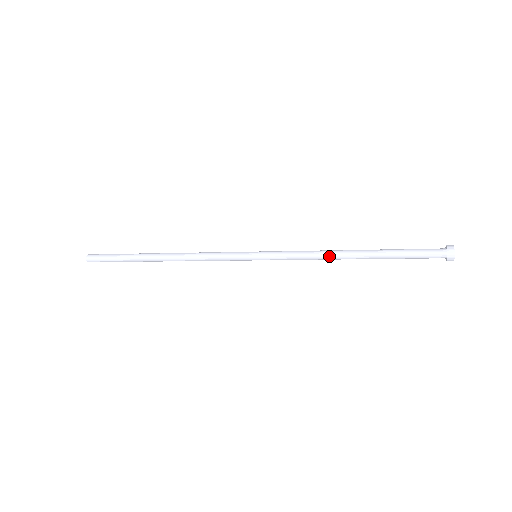
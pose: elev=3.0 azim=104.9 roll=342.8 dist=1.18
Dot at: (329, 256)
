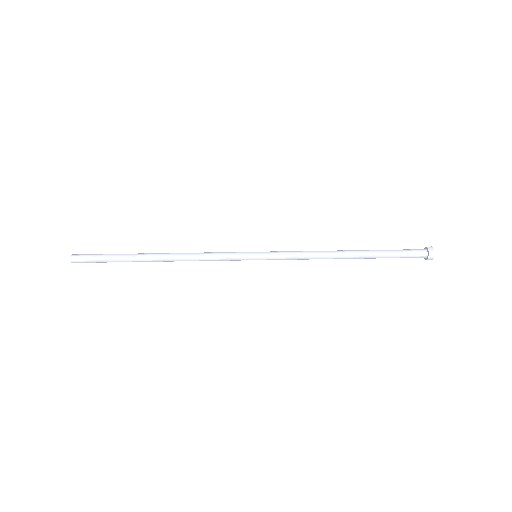
Dot at: (326, 253)
